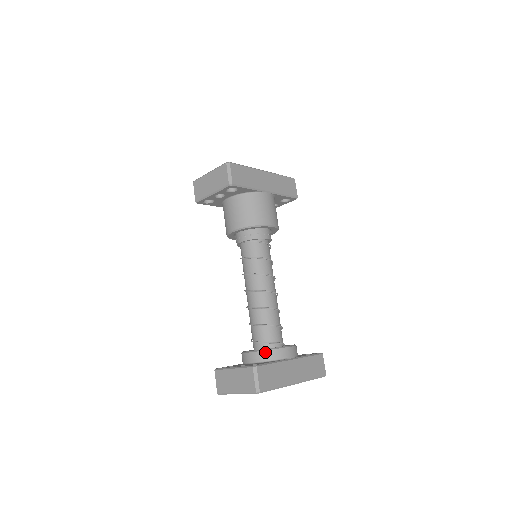
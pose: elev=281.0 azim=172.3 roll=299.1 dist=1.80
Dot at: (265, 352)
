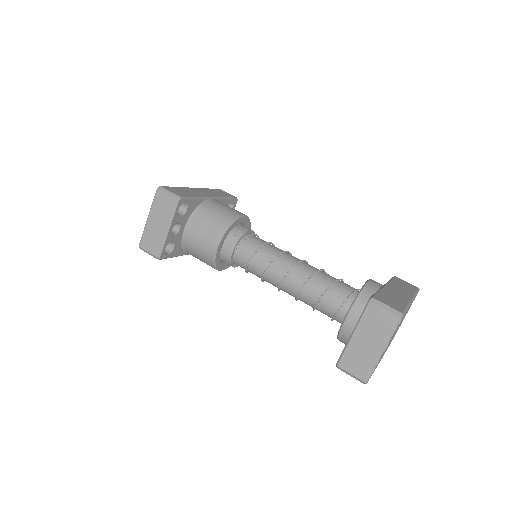
Dot at: (359, 298)
